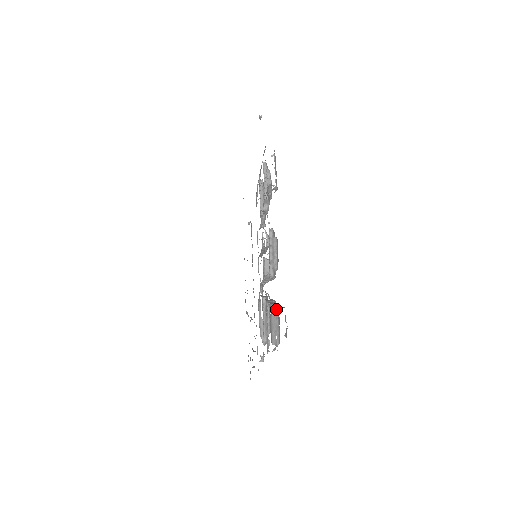
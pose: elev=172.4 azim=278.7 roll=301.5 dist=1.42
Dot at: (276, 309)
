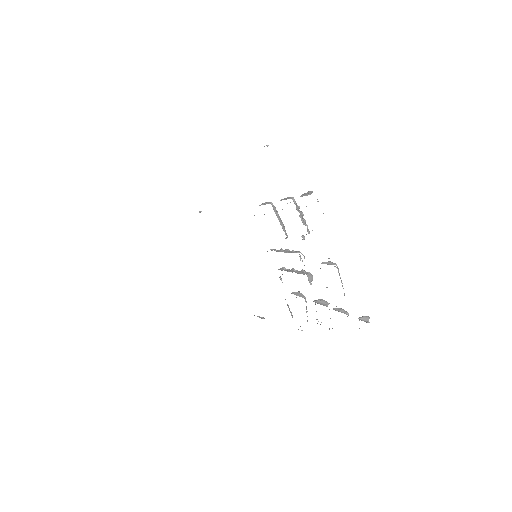
Dot at: (367, 322)
